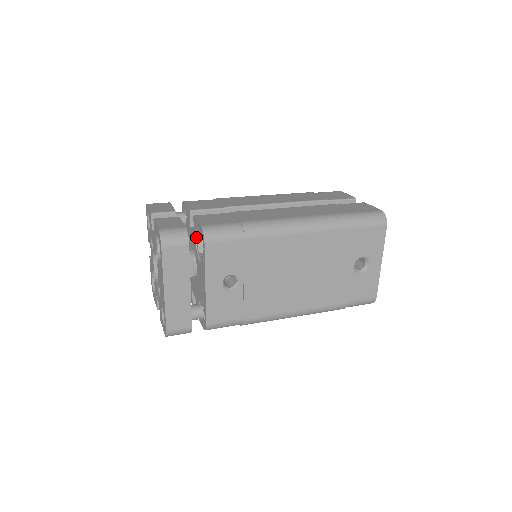
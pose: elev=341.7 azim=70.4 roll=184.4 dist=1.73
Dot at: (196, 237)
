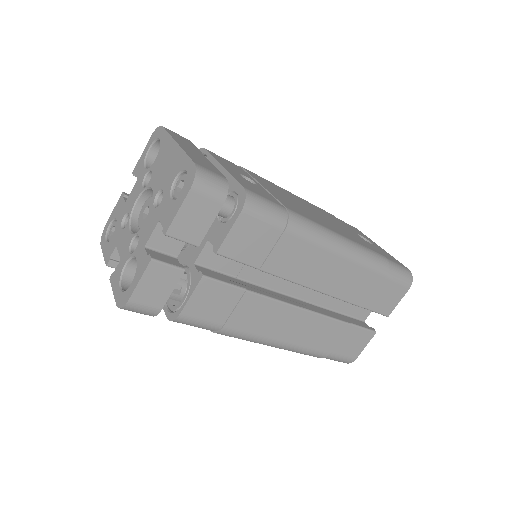
Dot at: occluded
